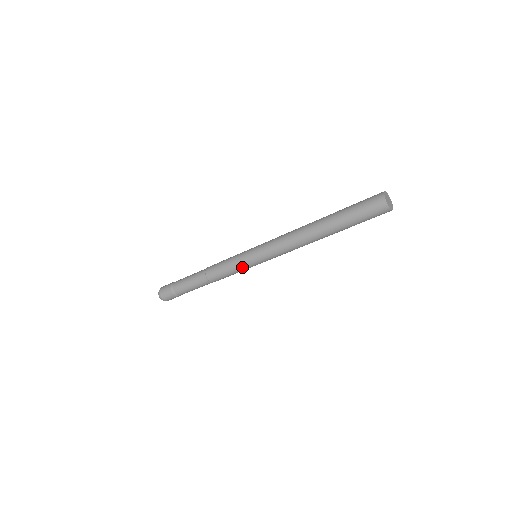
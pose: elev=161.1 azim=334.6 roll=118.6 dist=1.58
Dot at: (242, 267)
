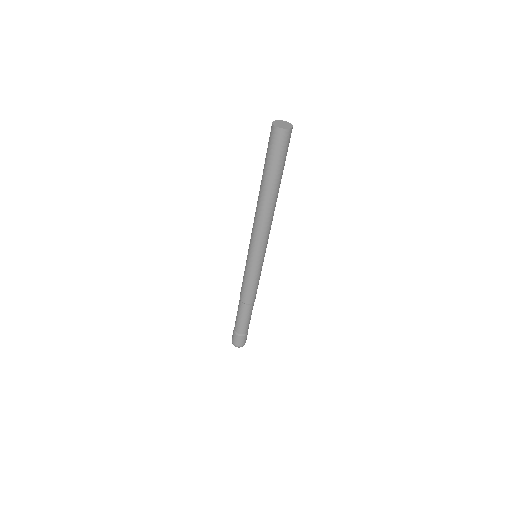
Dot at: (247, 270)
